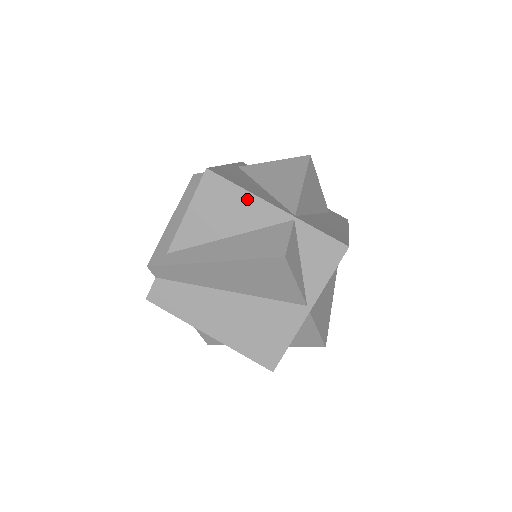
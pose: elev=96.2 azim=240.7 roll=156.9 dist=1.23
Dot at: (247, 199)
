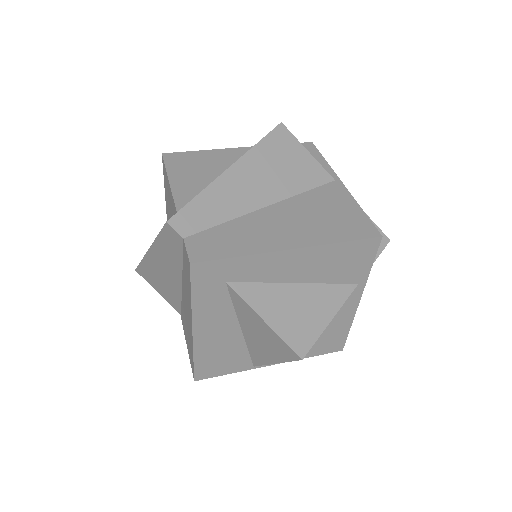
Dot at: (213, 153)
